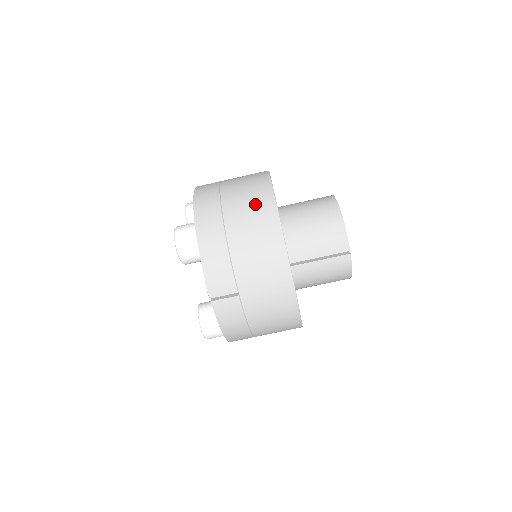
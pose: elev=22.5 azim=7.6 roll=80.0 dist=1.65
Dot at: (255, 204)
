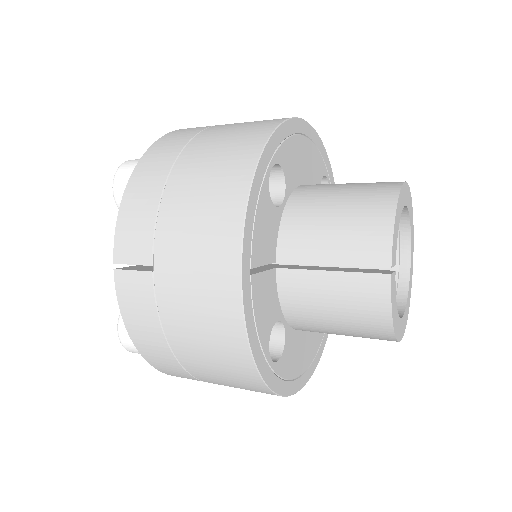
Dot at: (238, 136)
